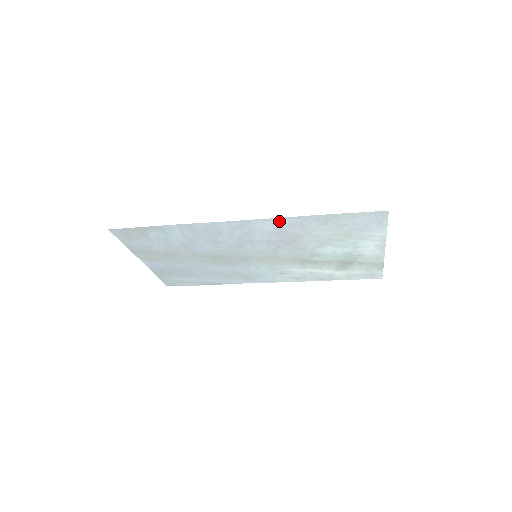
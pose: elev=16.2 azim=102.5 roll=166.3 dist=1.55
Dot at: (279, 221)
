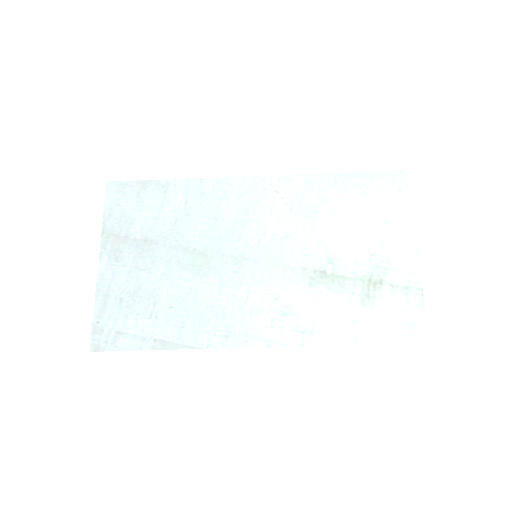
Dot at: (296, 181)
